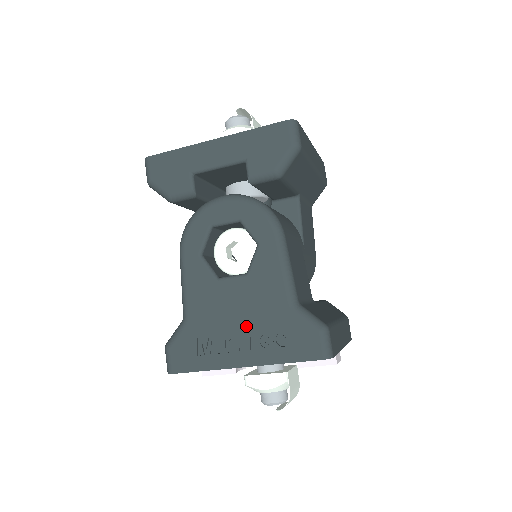
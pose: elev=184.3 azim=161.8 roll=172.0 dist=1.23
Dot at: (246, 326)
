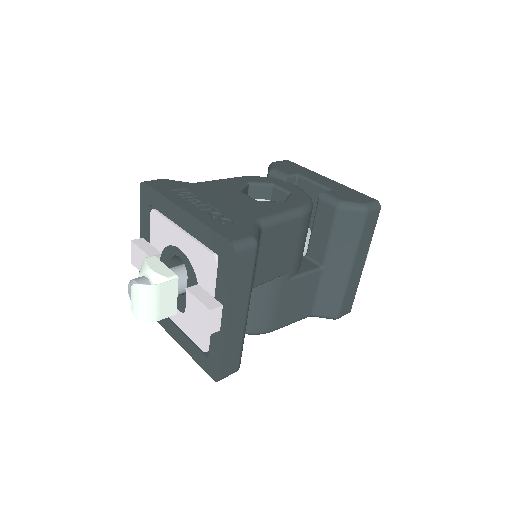
Dot at: (218, 205)
